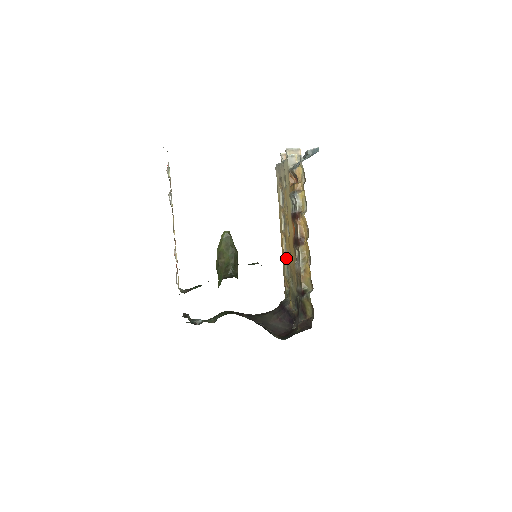
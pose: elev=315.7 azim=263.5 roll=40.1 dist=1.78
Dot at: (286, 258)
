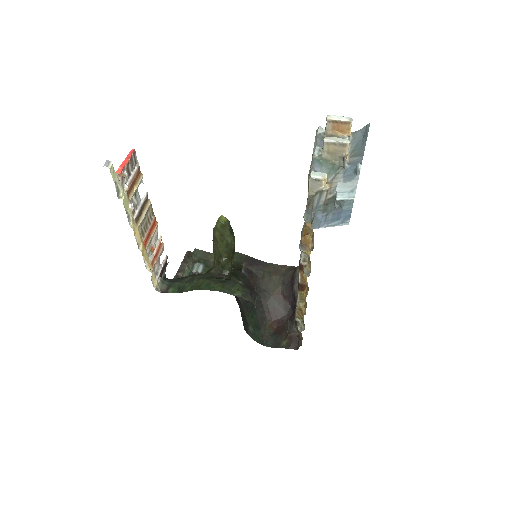
Dot at: occluded
